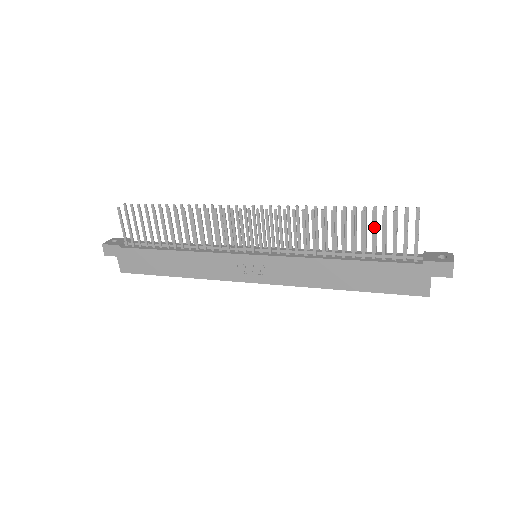
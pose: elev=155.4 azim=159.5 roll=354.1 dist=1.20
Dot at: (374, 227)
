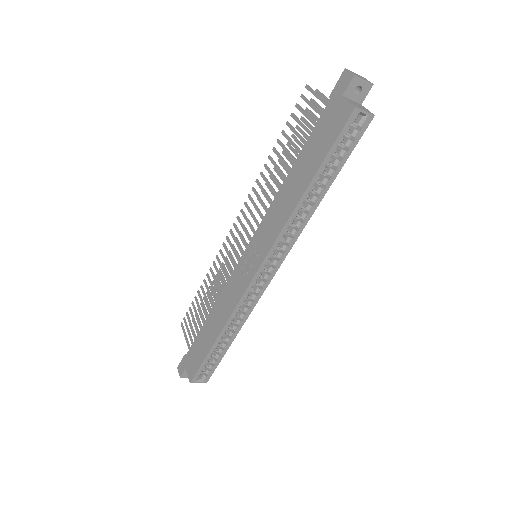
Dot at: (293, 129)
